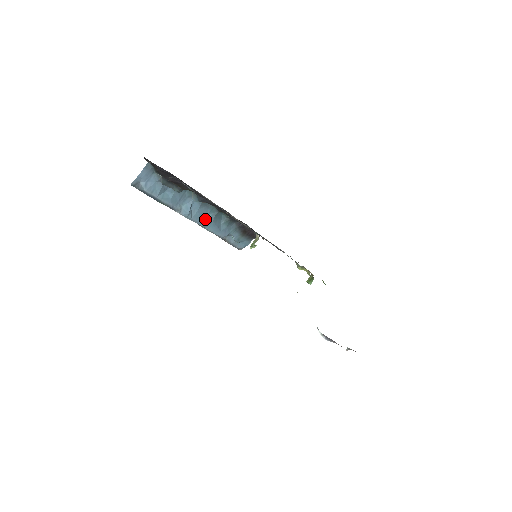
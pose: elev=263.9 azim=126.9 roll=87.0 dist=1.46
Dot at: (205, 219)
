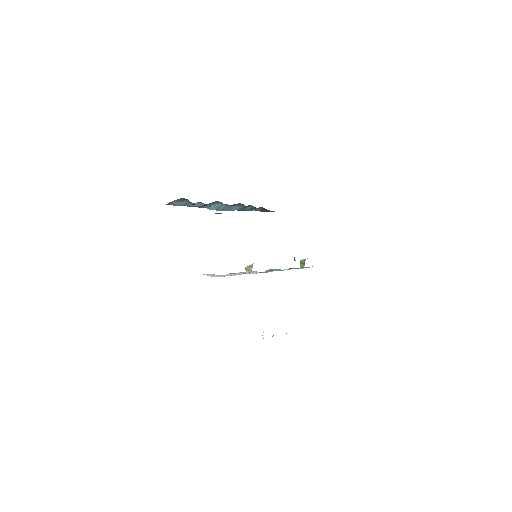
Dot at: (232, 208)
